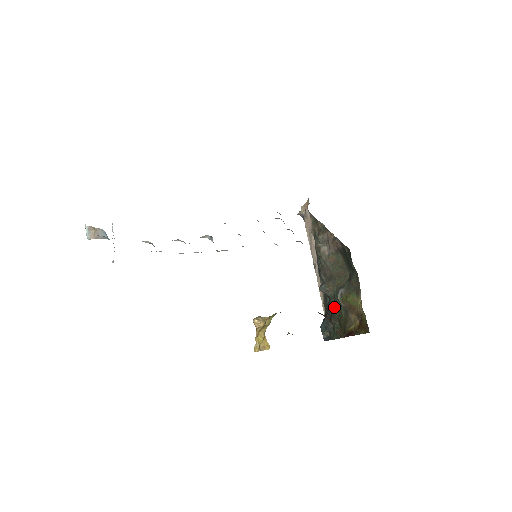
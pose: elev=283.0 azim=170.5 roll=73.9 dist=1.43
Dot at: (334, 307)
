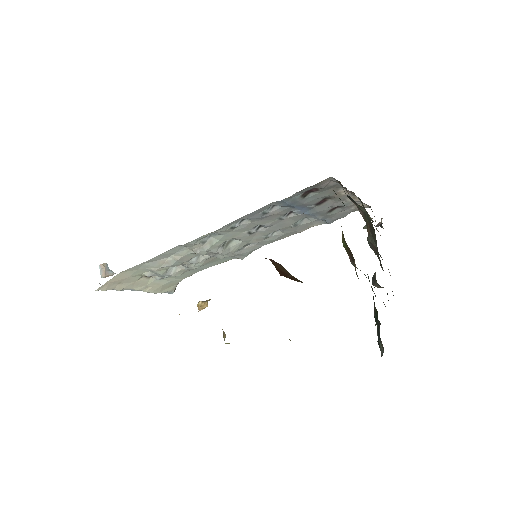
Dot at: occluded
